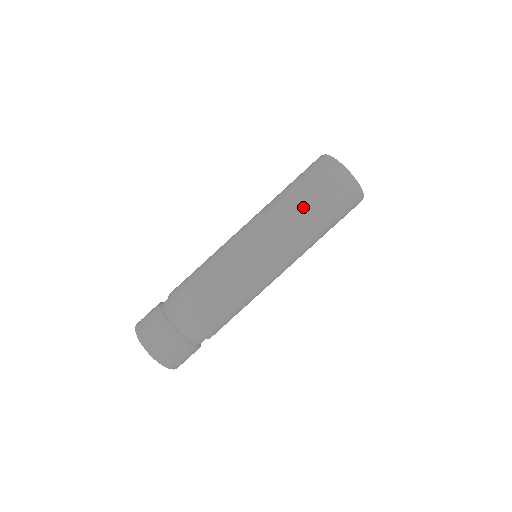
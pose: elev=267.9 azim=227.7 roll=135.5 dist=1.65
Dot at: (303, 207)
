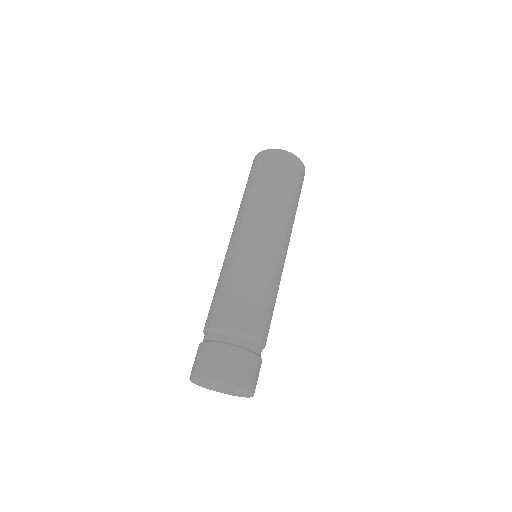
Dot at: (285, 194)
